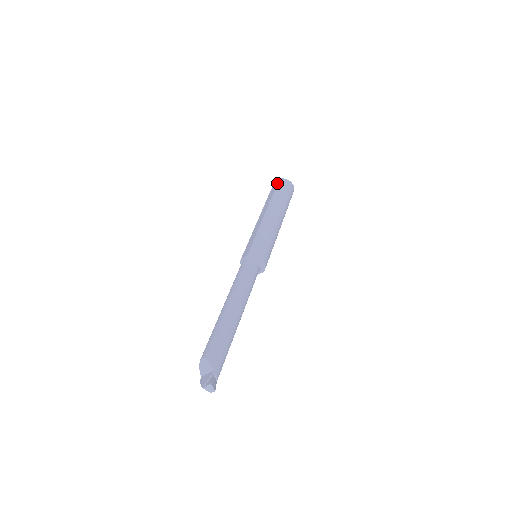
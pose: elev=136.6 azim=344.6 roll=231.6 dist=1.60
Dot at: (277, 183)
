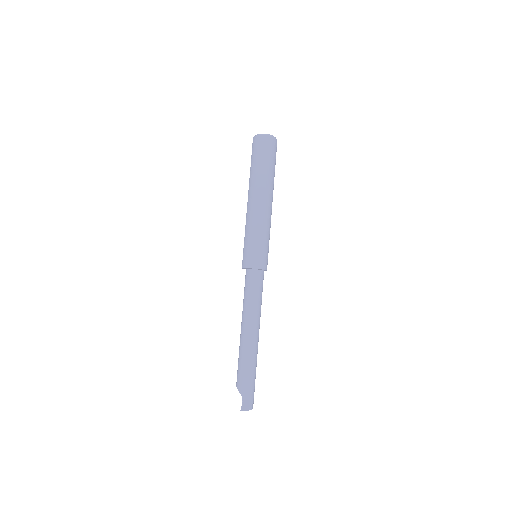
Dot at: occluded
